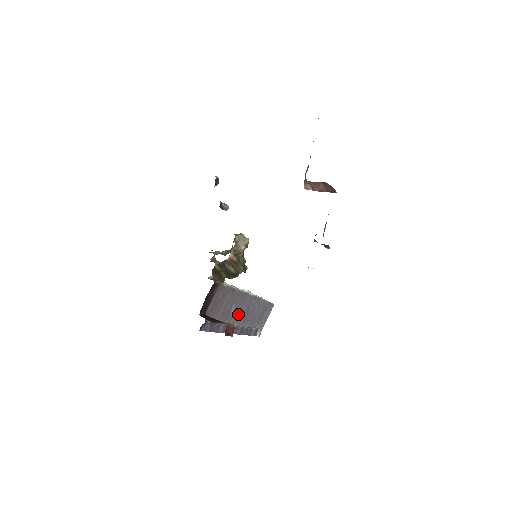
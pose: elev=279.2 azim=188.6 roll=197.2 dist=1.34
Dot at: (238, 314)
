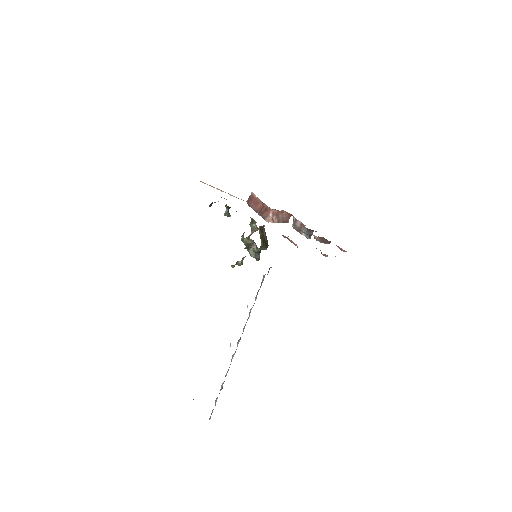
Dot at: occluded
